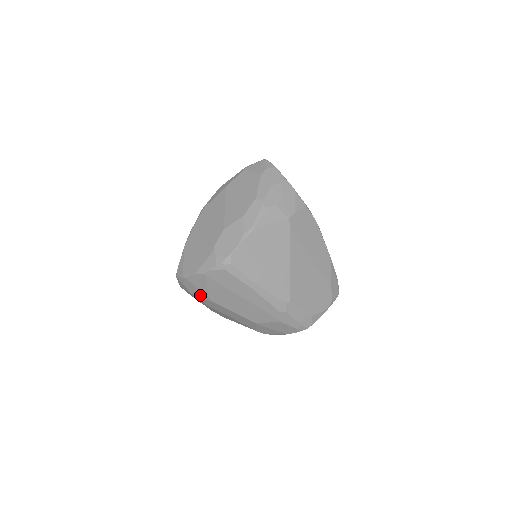
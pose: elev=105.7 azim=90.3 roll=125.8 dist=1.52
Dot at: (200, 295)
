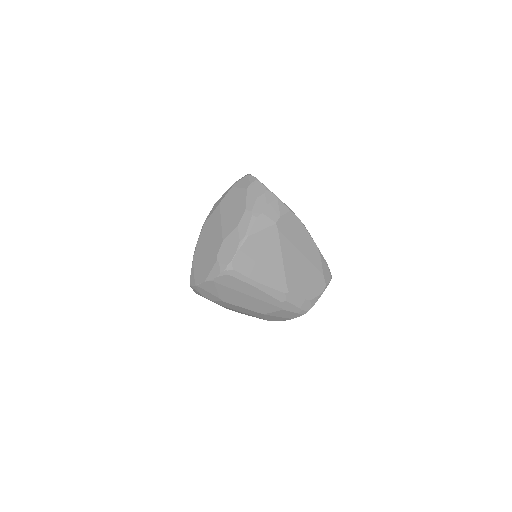
Dot at: (212, 298)
